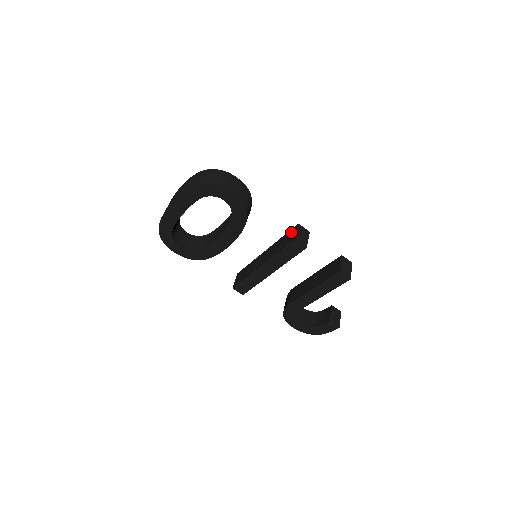
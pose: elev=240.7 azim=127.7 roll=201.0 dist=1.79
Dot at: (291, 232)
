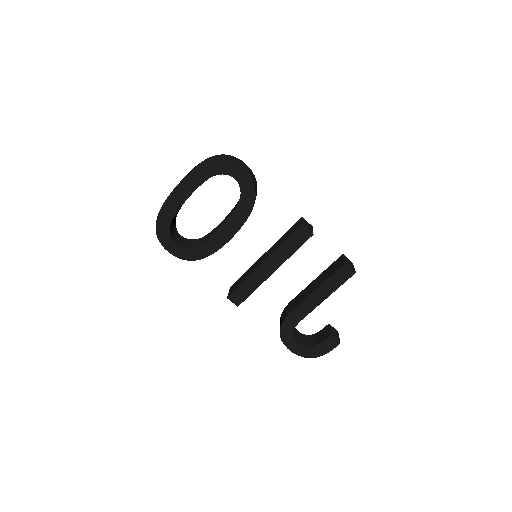
Dot at: (295, 225)
